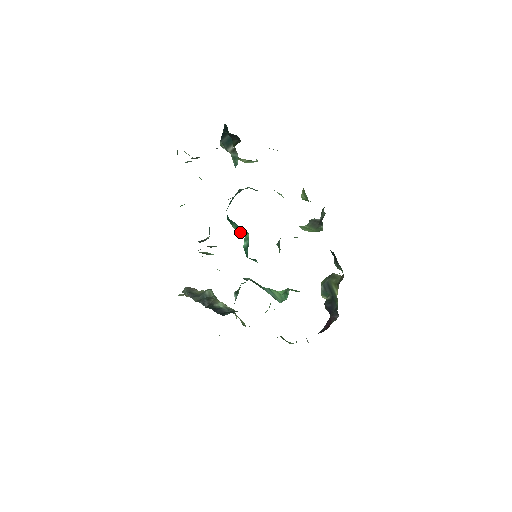
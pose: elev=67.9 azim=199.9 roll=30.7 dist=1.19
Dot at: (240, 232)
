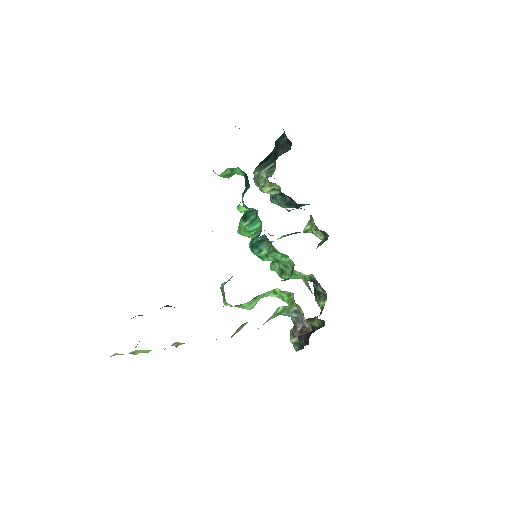
Dot at: (251, 229)
